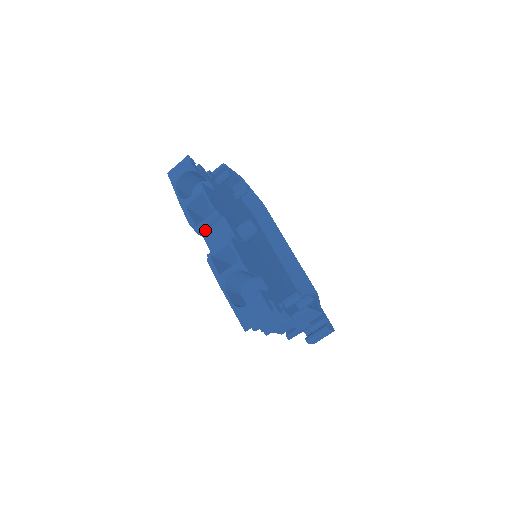
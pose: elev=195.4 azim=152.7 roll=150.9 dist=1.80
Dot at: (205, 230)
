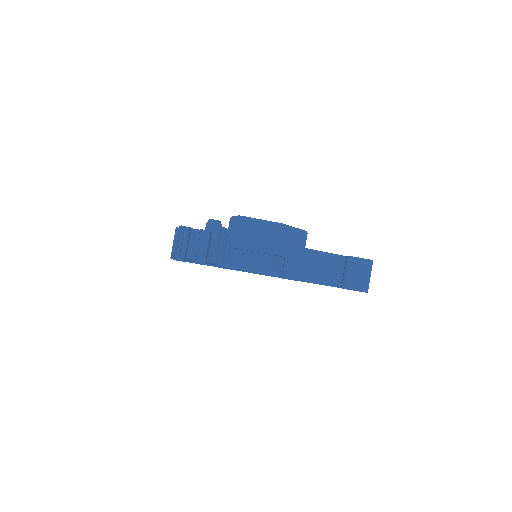
Dot at: occluded
